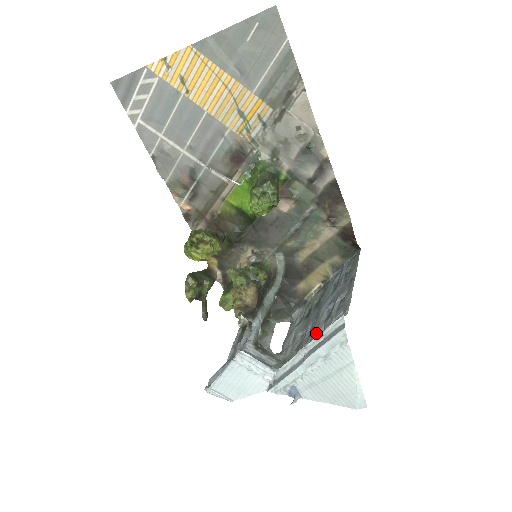
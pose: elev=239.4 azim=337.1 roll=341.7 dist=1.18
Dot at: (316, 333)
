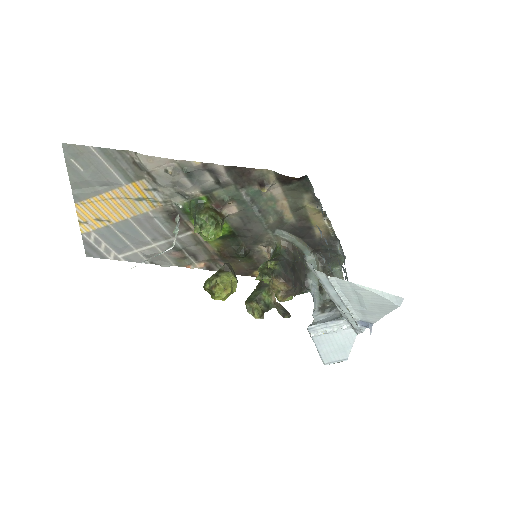
Dot at: occluded
